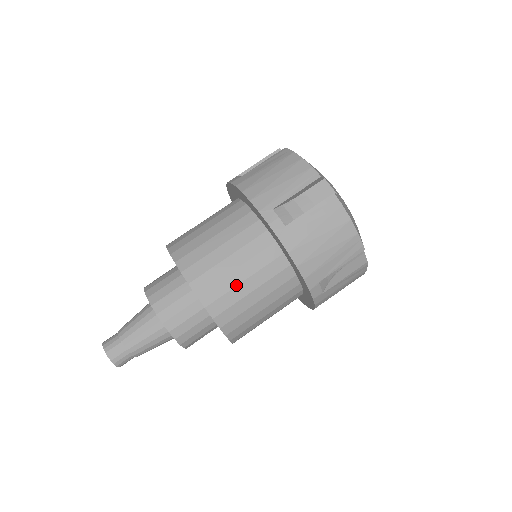
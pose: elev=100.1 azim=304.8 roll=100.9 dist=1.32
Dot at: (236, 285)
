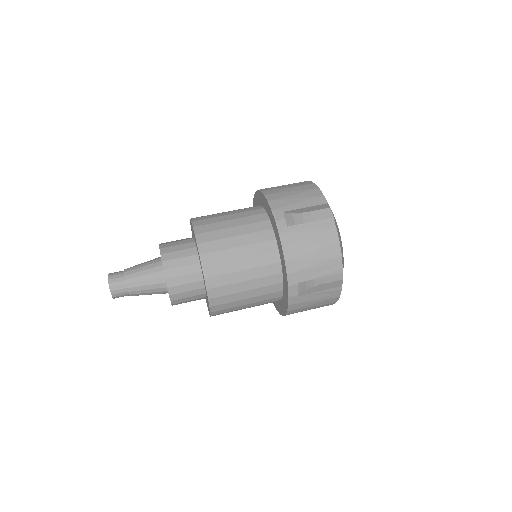
Dot at: (233, 259)
